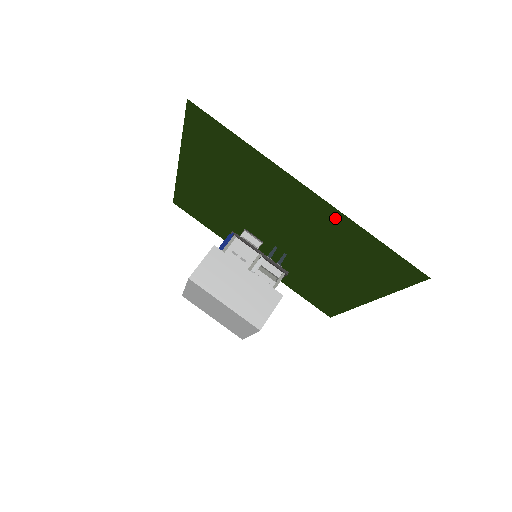
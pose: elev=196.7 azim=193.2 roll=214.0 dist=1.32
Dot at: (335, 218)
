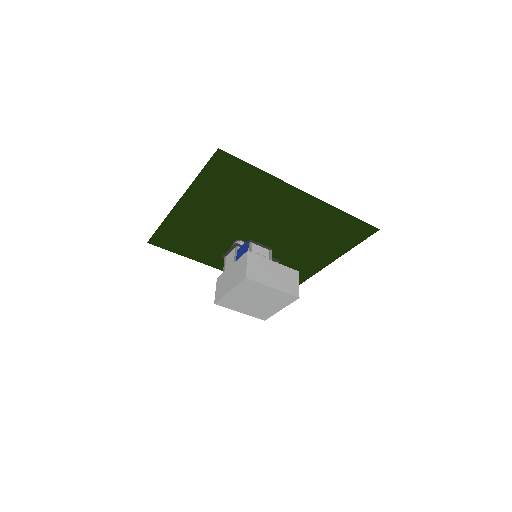
Dot at: (320, 209)
